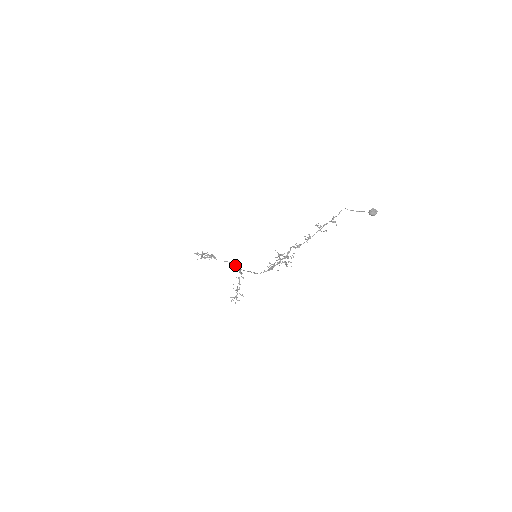
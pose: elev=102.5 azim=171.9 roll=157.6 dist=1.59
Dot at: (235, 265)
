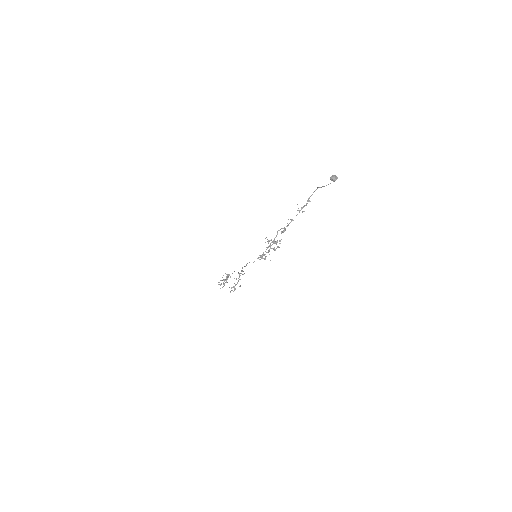
Dot at: (241, 271)
